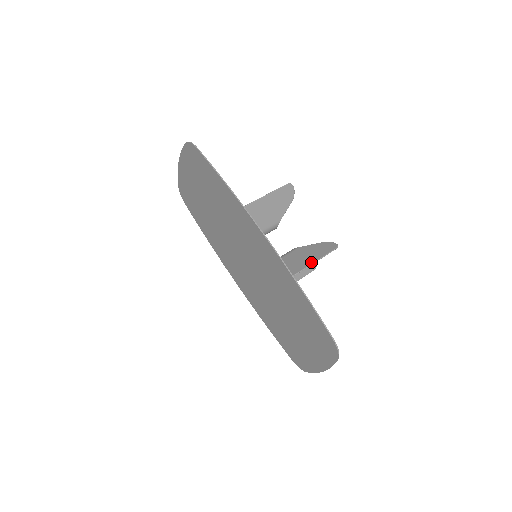
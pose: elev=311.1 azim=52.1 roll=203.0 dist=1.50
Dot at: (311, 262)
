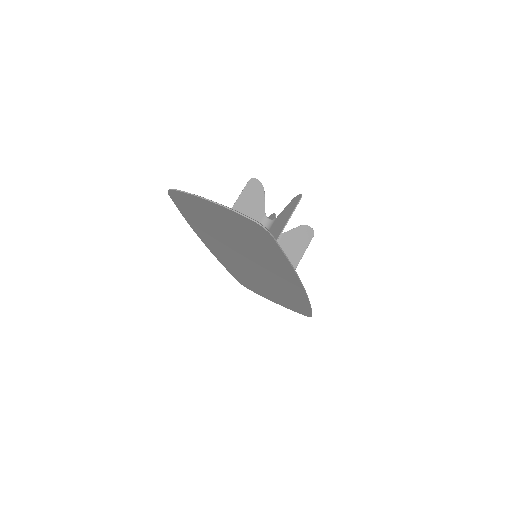
Dot at: (300, 258)
